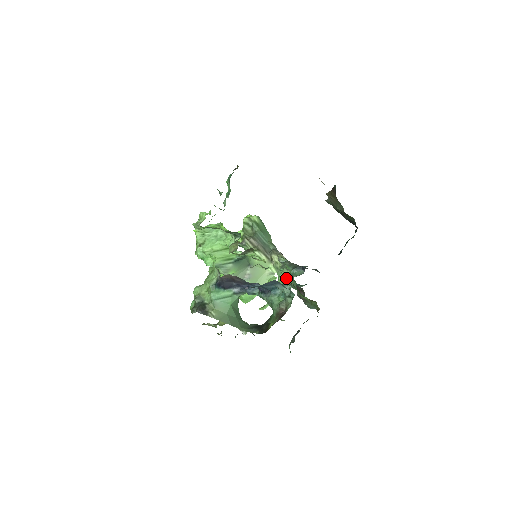
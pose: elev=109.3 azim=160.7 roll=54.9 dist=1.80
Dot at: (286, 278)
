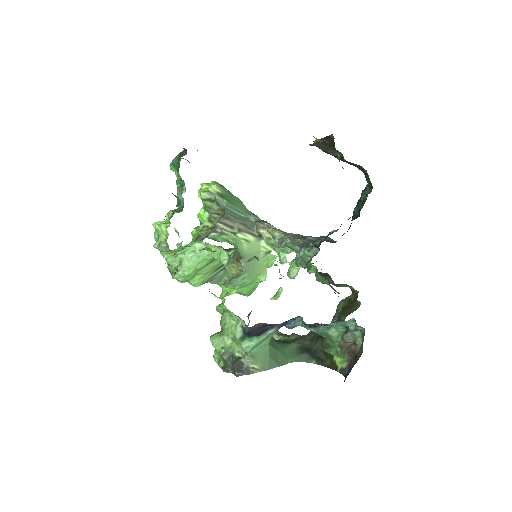
Dot at: occluded
